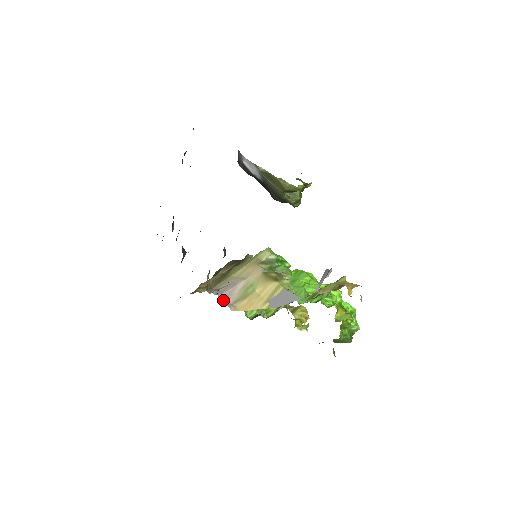
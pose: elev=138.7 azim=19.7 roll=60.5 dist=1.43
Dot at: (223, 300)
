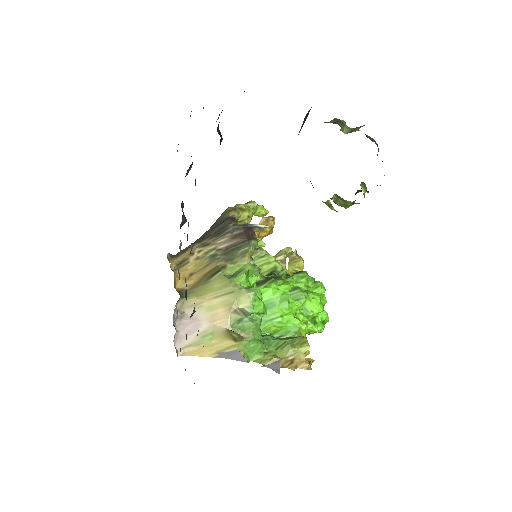
Dot at: (178, 339)
